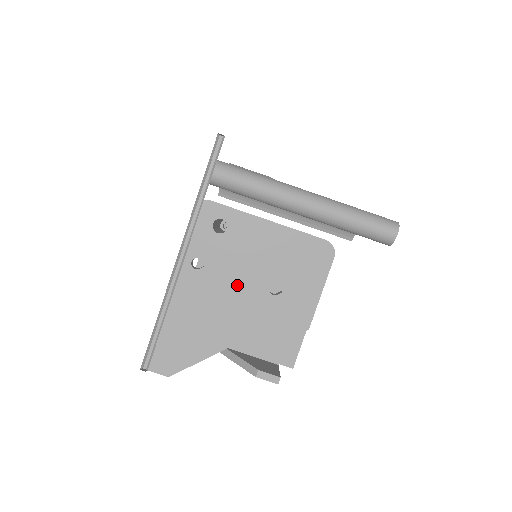
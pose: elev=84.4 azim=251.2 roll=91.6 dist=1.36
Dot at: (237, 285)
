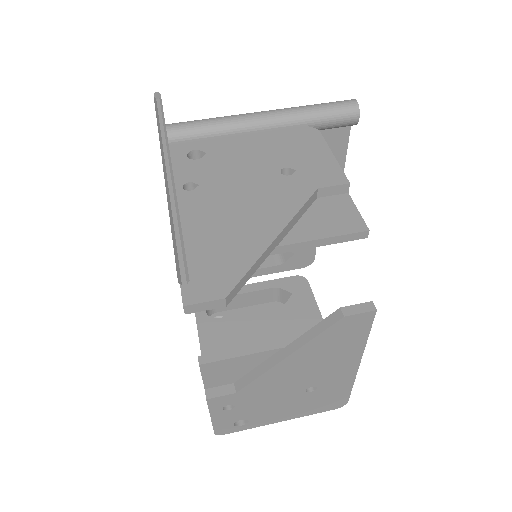
Dot at: (245, 184)
